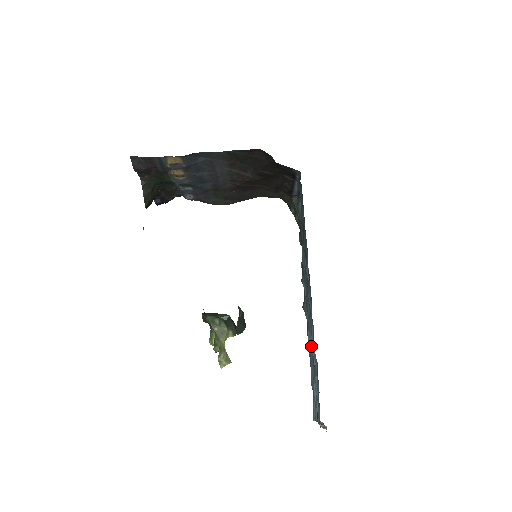
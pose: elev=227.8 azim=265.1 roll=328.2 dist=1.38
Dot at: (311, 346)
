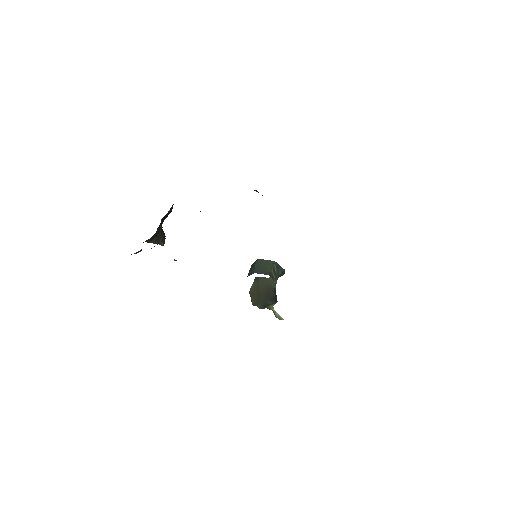
Dot at: occluded
